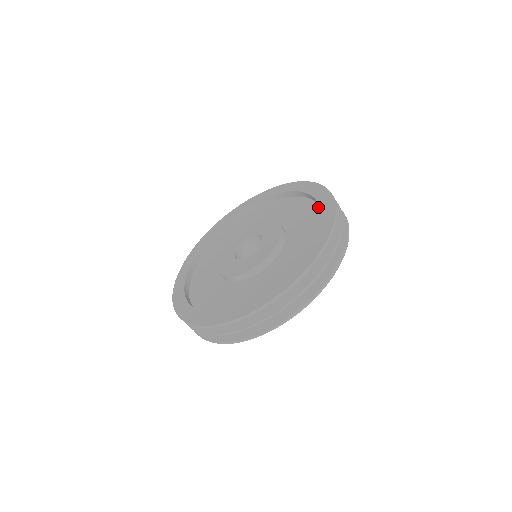
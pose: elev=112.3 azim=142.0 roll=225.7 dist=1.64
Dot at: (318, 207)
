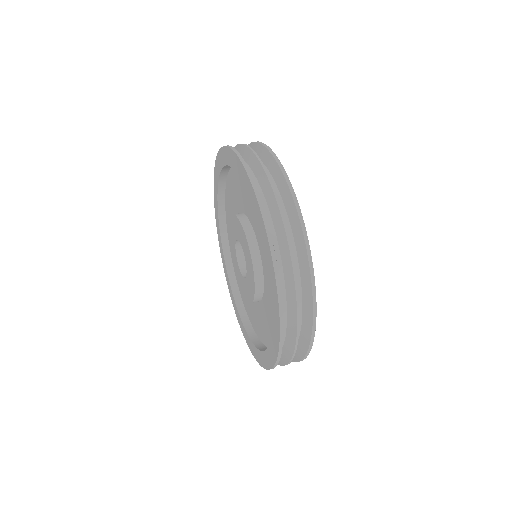
Dot at: occluded
